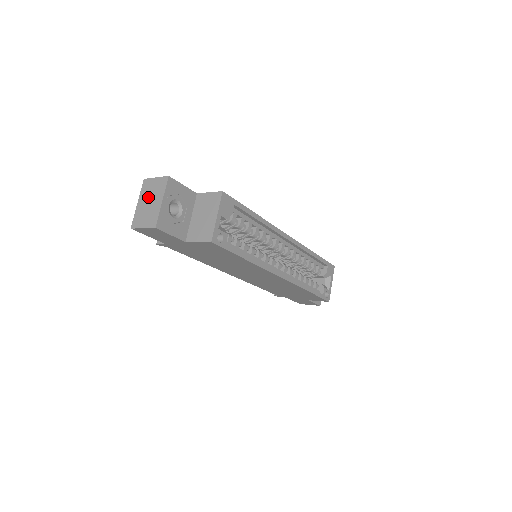
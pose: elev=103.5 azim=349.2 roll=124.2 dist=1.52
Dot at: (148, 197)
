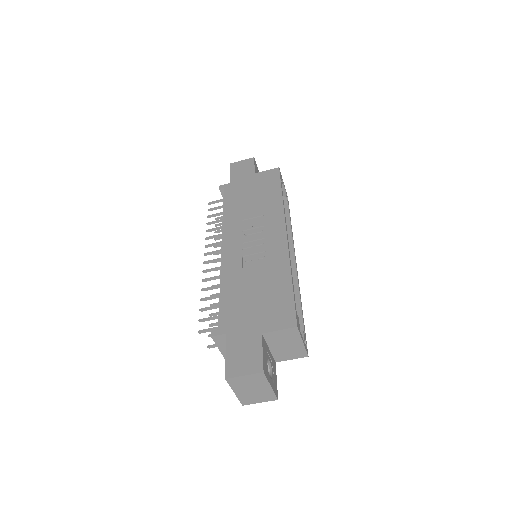
Dot at: (247, 388)
